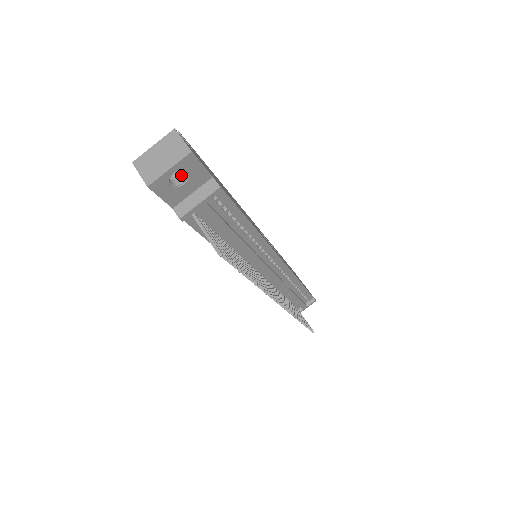
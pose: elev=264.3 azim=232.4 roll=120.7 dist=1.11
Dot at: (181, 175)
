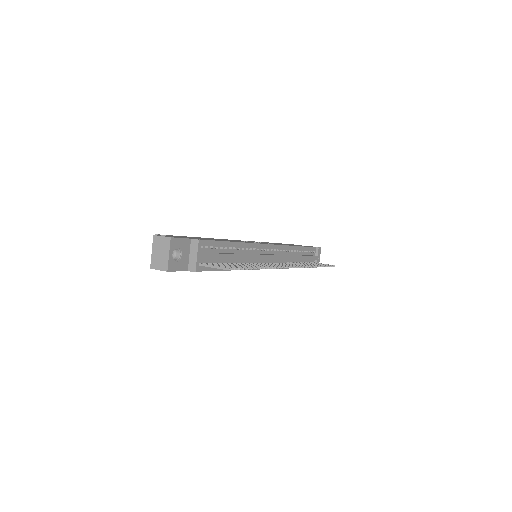
Dot at: (176, 252)
